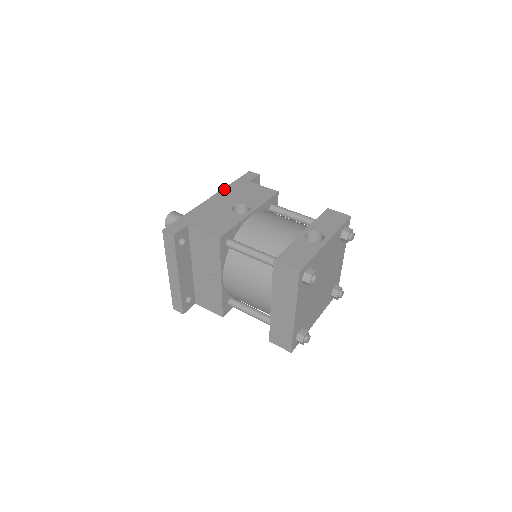
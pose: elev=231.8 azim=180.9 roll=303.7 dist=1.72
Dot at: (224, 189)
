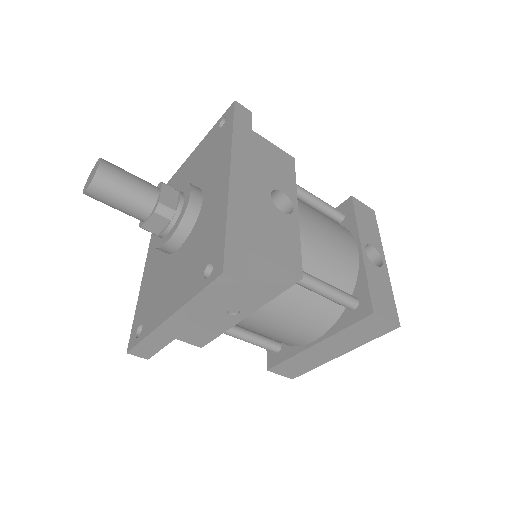
Dot at: (234, 148)
